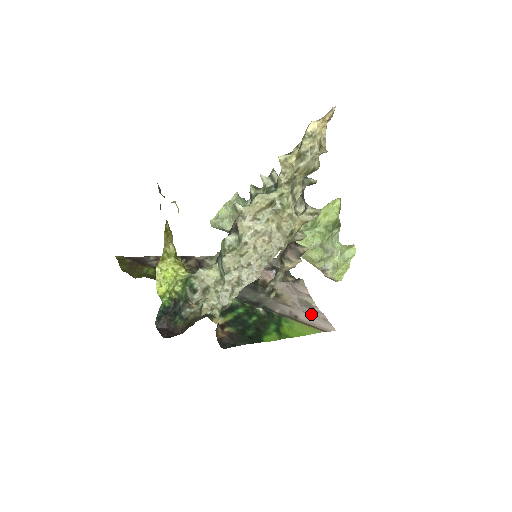
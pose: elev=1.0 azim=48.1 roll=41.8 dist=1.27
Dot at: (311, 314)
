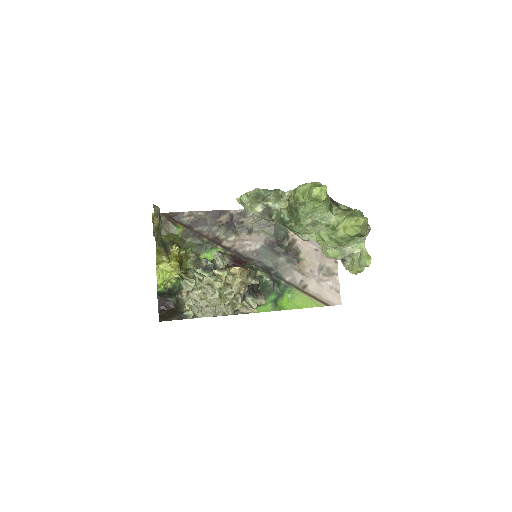
Dot at: (325, 284)
